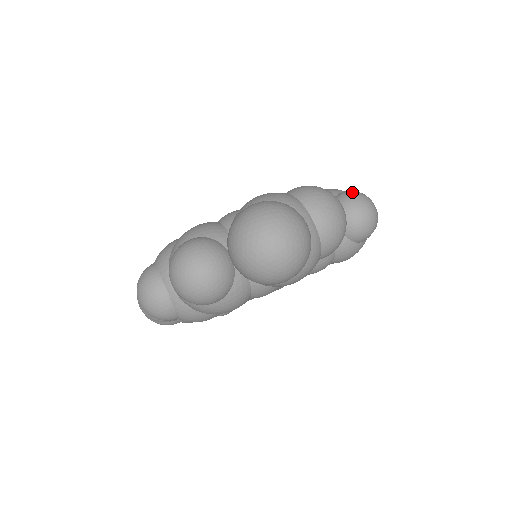
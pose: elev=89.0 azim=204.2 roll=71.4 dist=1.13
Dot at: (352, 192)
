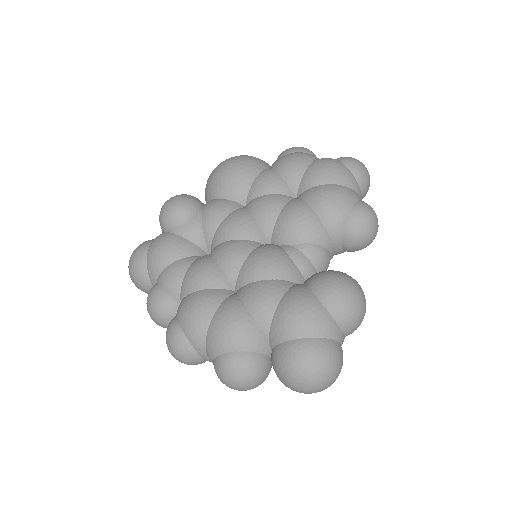
Dot at: (363, 219)
